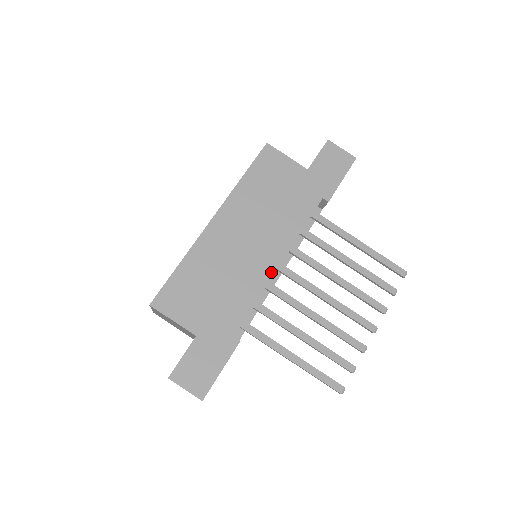
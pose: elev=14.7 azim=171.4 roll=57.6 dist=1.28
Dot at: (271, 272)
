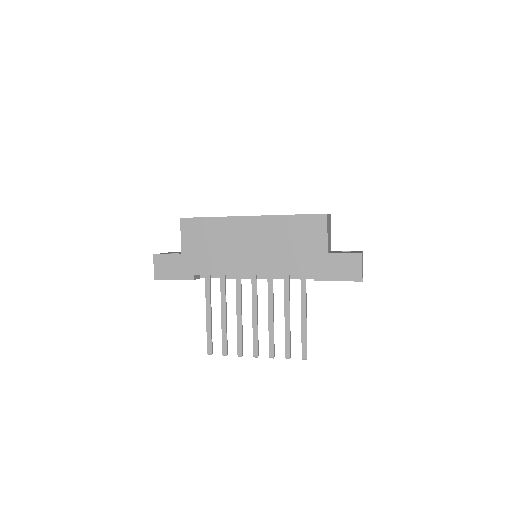
Dot at: (243, 273)
